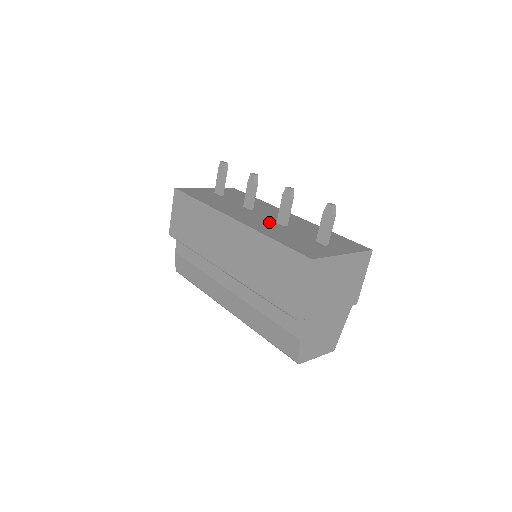
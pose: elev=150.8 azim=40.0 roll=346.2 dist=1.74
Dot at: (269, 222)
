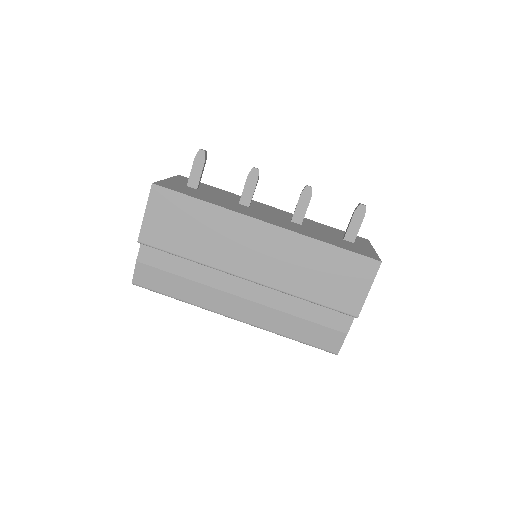
Dot at: (288, 222)
